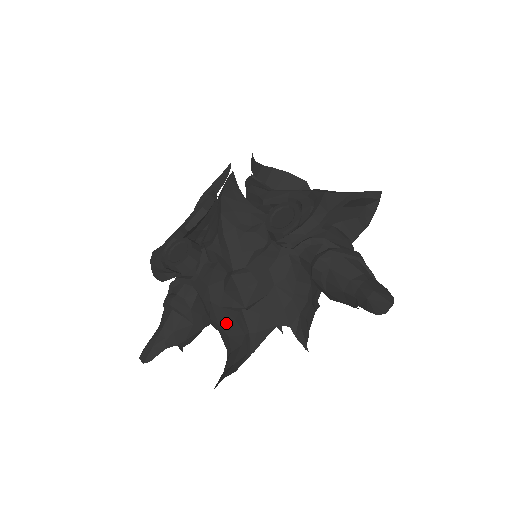
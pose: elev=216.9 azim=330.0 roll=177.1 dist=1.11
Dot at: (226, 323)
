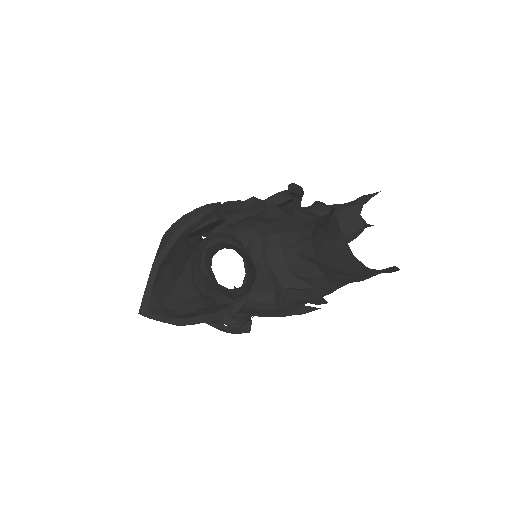
Dot at: (287, 228)
